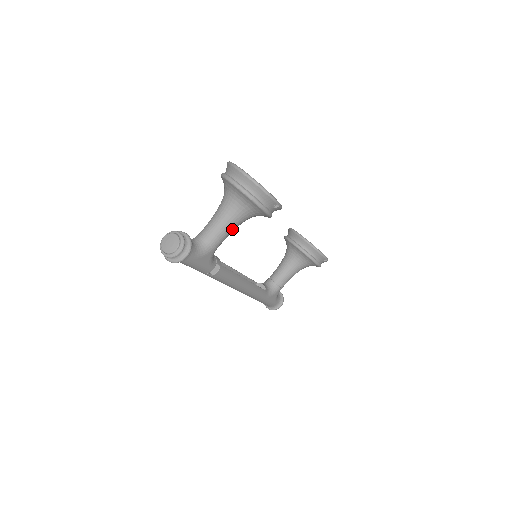
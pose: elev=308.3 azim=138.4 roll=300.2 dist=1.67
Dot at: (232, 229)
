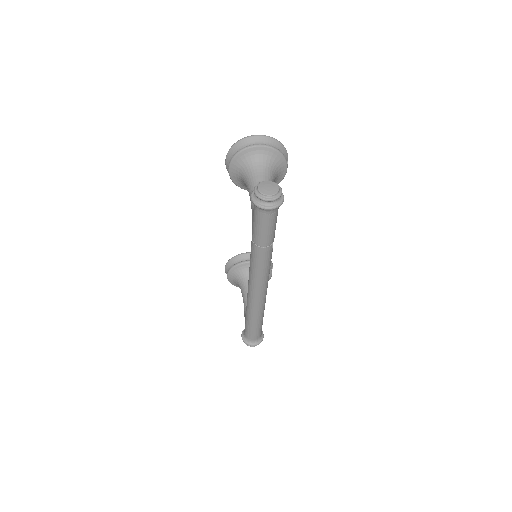
Dot at: occluded
